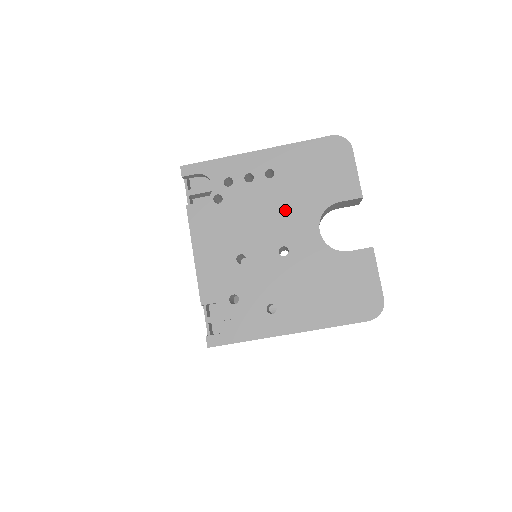
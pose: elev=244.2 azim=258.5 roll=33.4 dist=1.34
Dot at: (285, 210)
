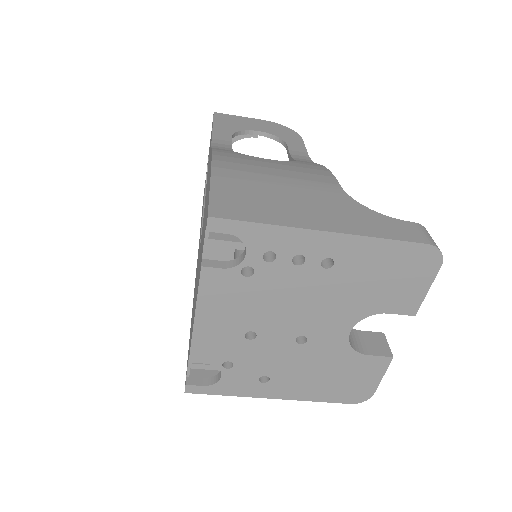
Dot at: (324, 305)
